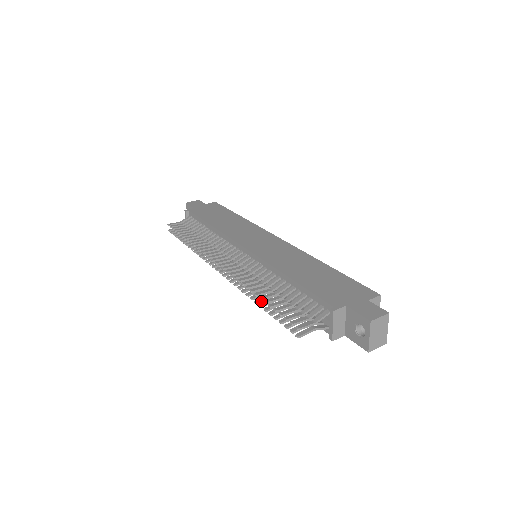
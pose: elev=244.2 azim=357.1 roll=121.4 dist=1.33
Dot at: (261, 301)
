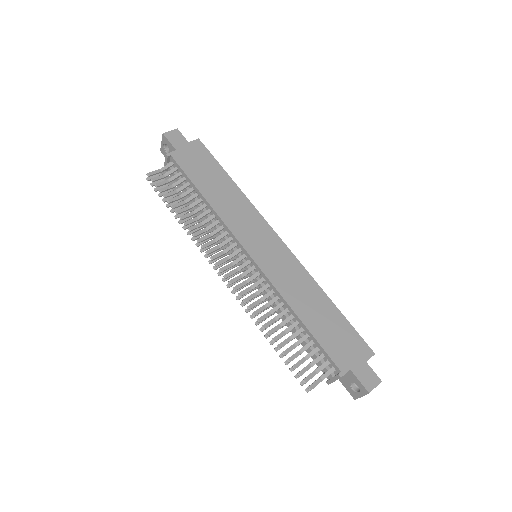
Dot at: (270, 335)
